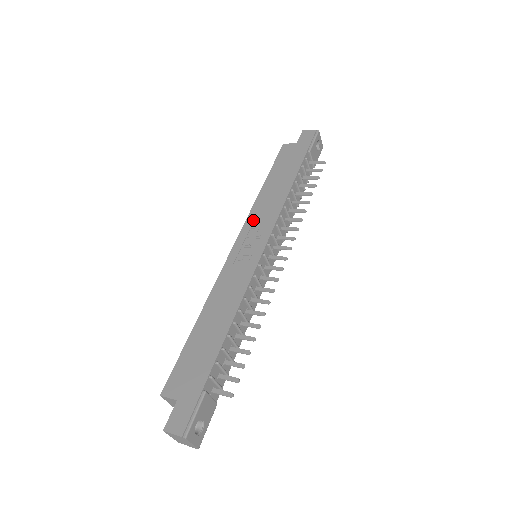
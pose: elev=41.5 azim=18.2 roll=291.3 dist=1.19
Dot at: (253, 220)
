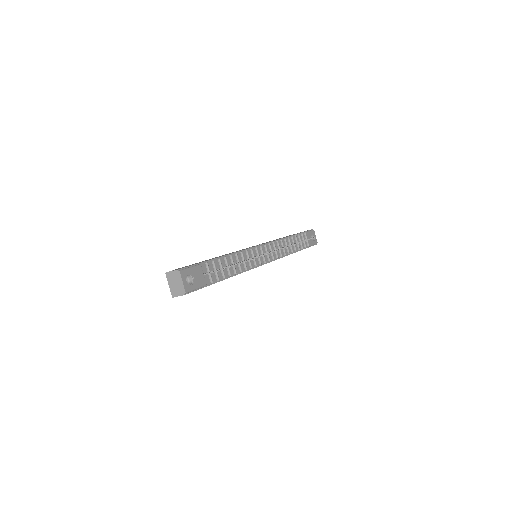
Dot at: occluded
